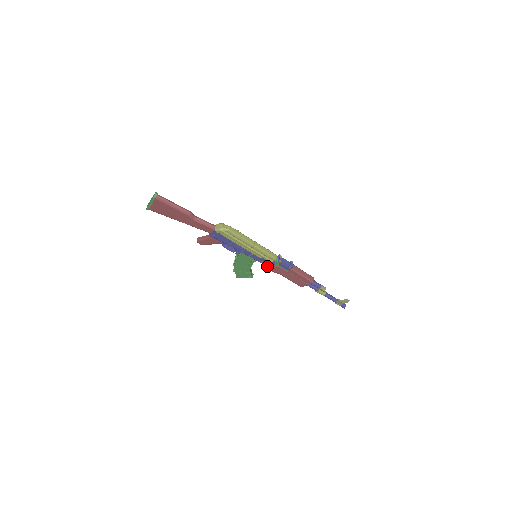
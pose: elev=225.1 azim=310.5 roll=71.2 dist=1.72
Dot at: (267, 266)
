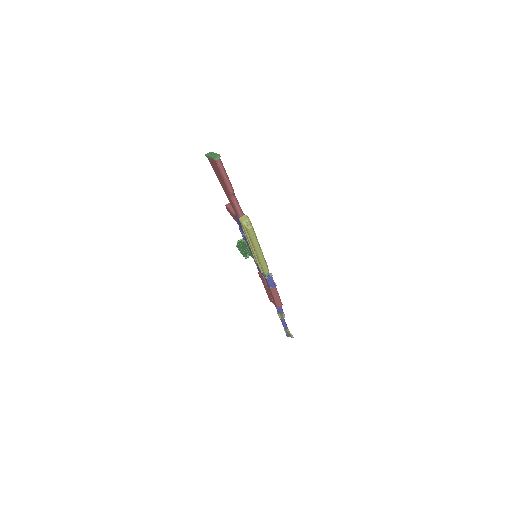
Dot at: occluded
